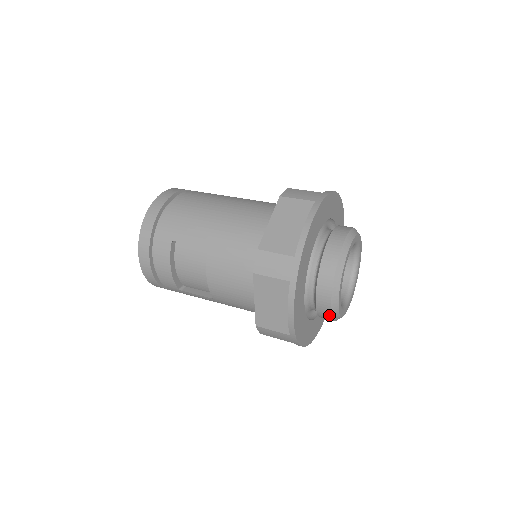
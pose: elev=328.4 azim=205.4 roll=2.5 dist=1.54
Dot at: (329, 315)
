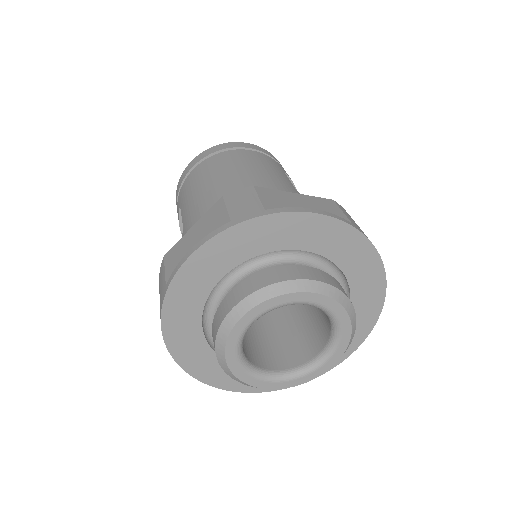
Dot at: occluded
